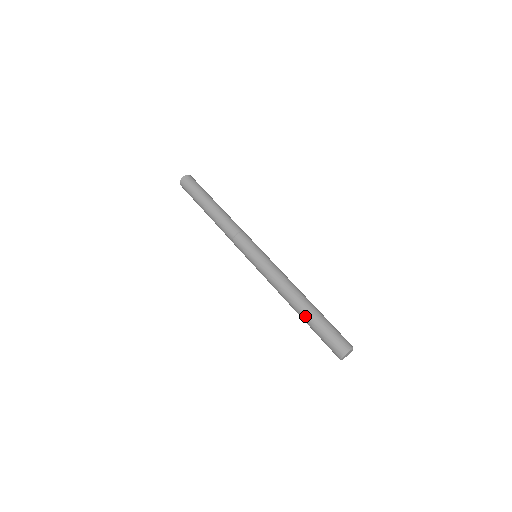
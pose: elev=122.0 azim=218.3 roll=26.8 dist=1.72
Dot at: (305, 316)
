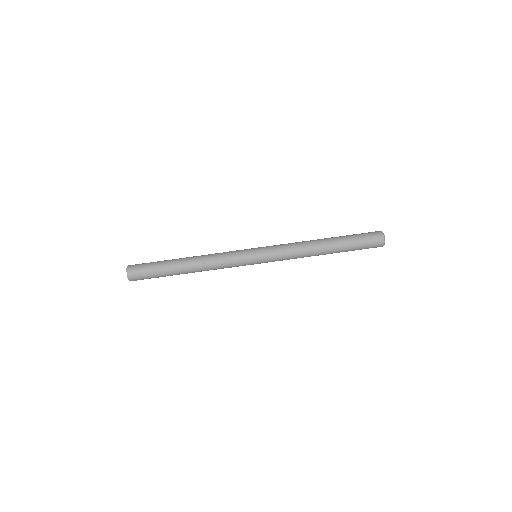
Dot at: (337, 251)
